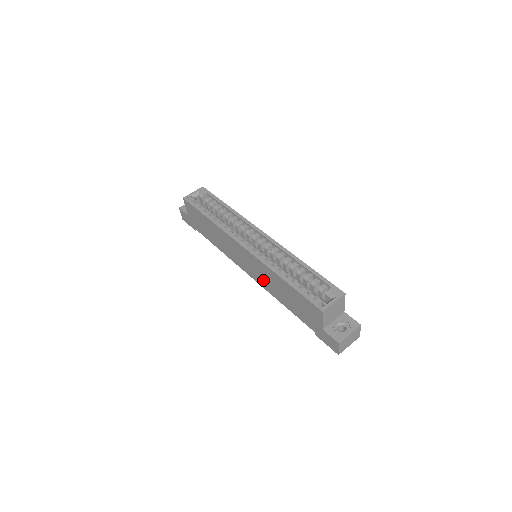
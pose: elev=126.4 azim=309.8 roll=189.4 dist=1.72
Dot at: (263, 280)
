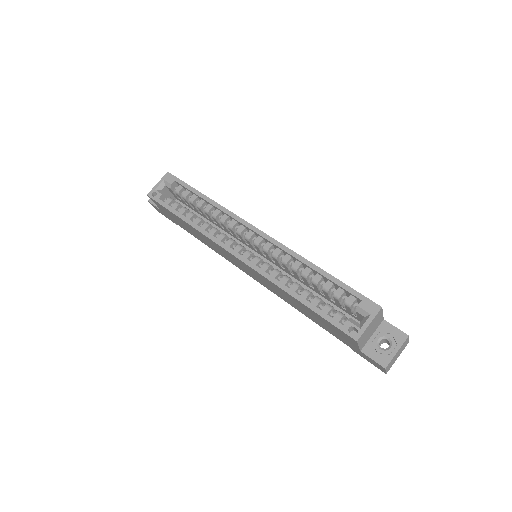
Dot at: (272, 289)
